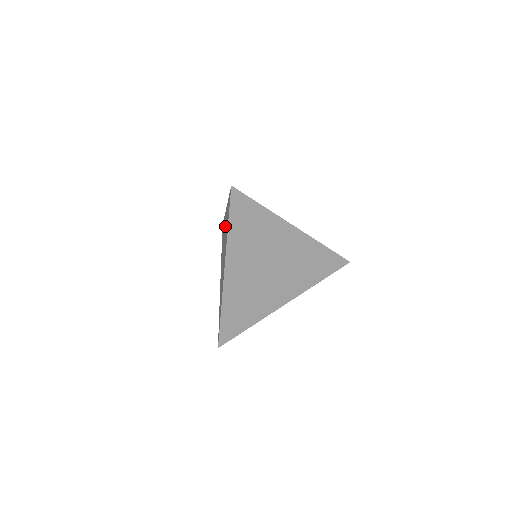
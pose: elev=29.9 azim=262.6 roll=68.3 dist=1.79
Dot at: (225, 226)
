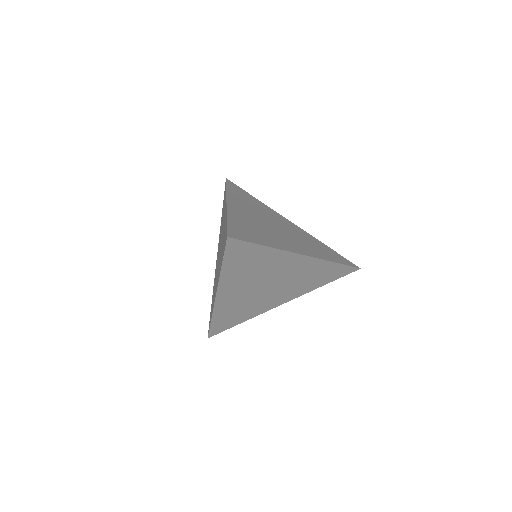
Dot at: (223, 228)
